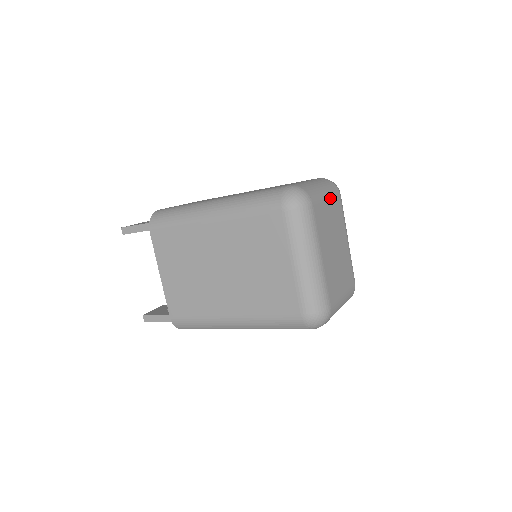
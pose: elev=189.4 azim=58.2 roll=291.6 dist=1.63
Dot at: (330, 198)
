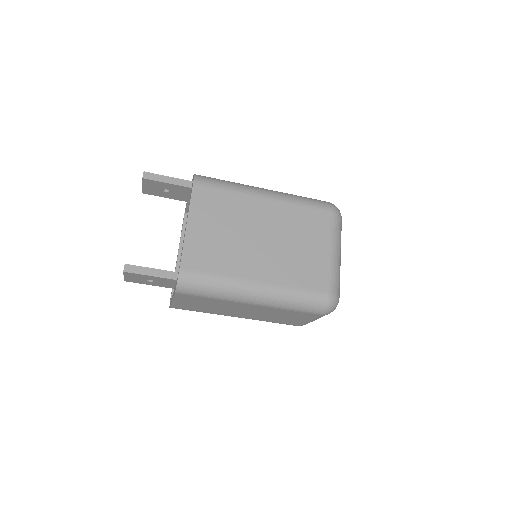
Dot at: occluded
